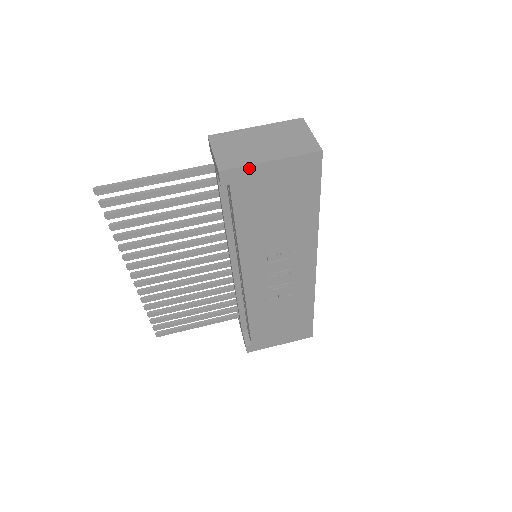
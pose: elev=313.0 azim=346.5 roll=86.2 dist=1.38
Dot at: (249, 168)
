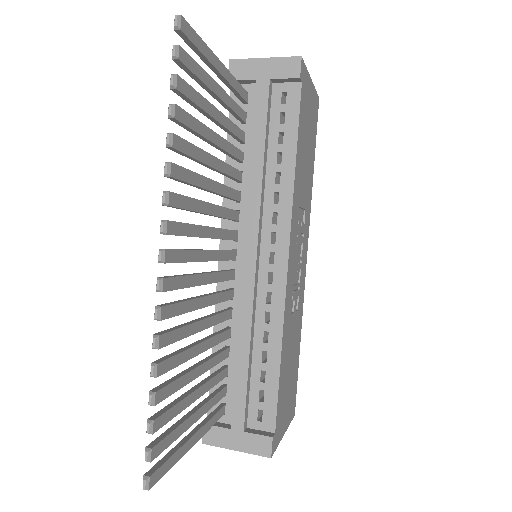
Dot at: (307, 74)
